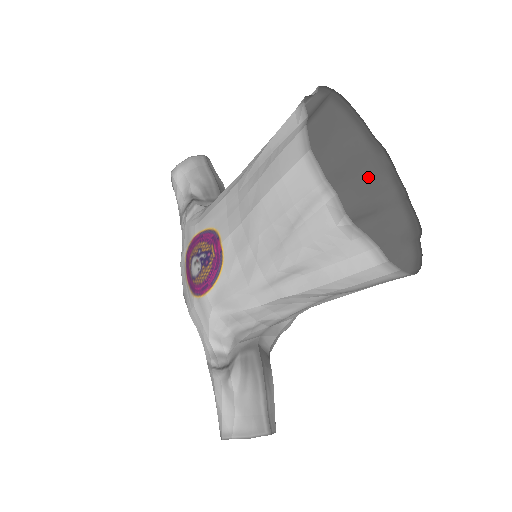
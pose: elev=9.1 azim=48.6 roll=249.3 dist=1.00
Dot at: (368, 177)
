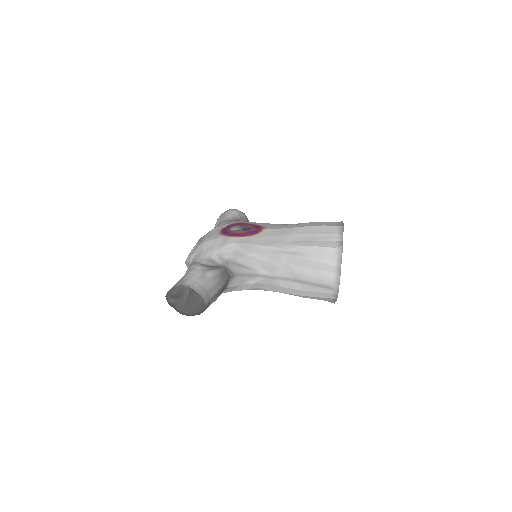
Dot at: occluded
